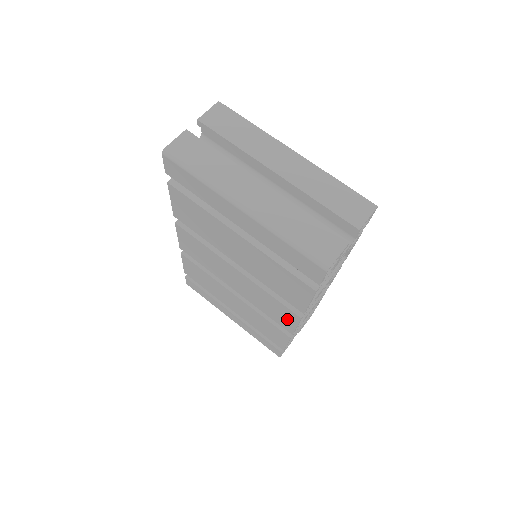
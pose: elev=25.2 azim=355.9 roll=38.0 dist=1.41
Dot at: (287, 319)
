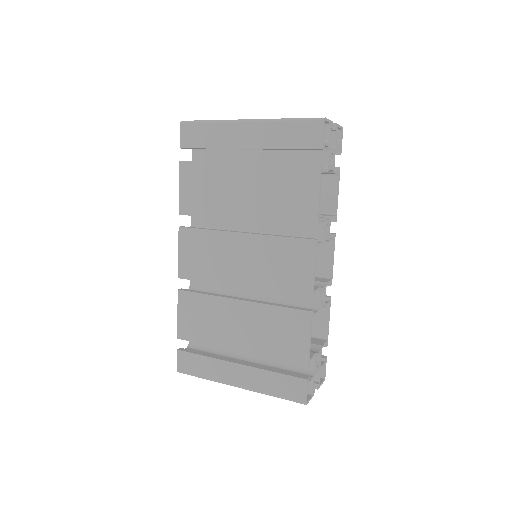
Dot at: (303, 266)
